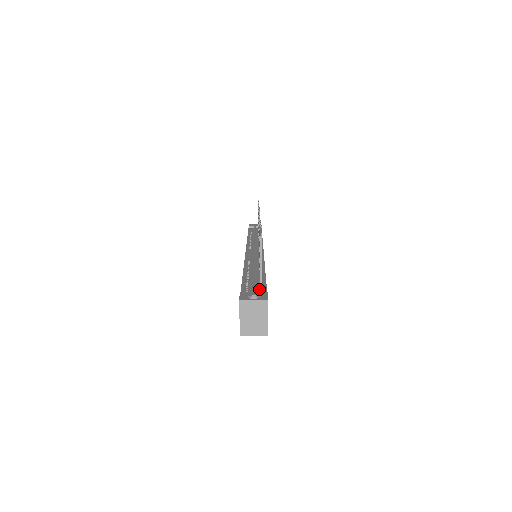
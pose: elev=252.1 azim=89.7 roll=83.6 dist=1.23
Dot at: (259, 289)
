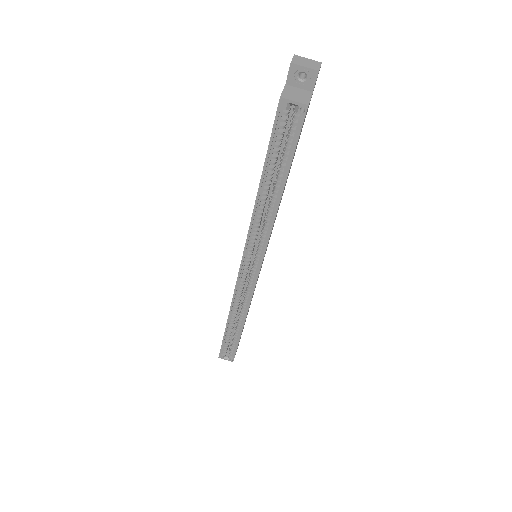
Dot at: occluded
